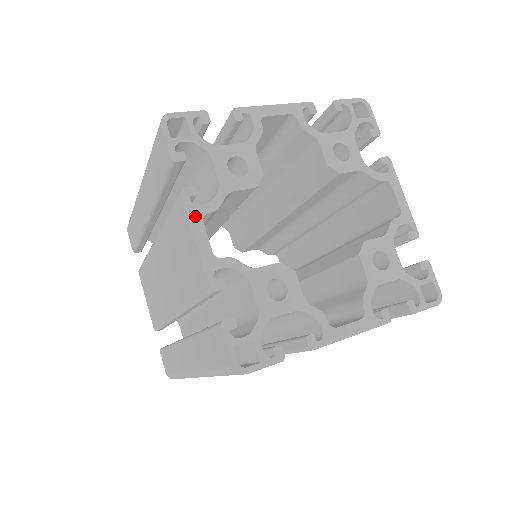
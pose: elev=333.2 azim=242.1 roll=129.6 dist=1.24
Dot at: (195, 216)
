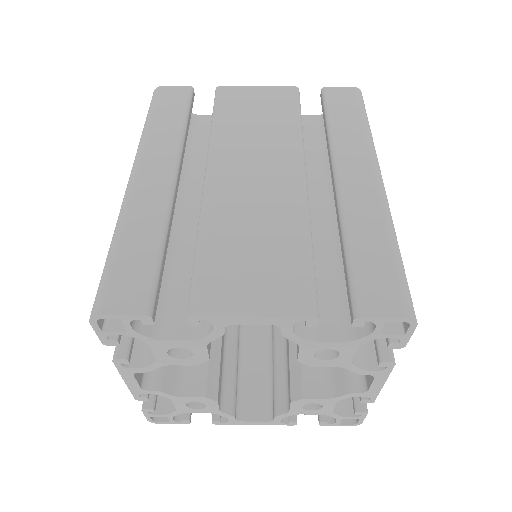
Dot at: (126, 373)
